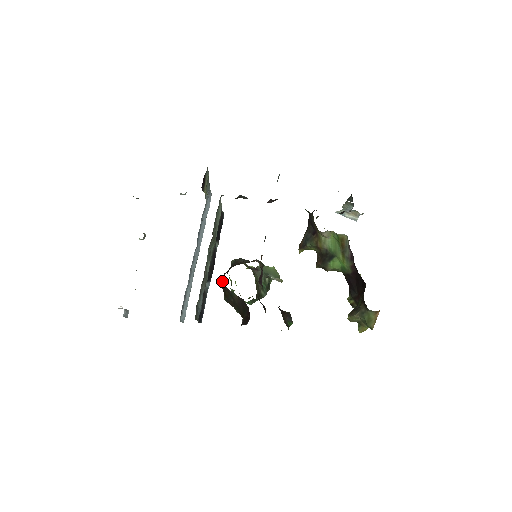
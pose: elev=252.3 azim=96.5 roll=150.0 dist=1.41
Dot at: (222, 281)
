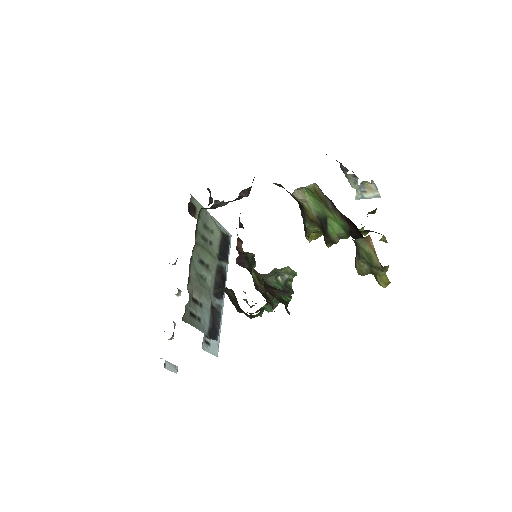
Dot at: occluded
